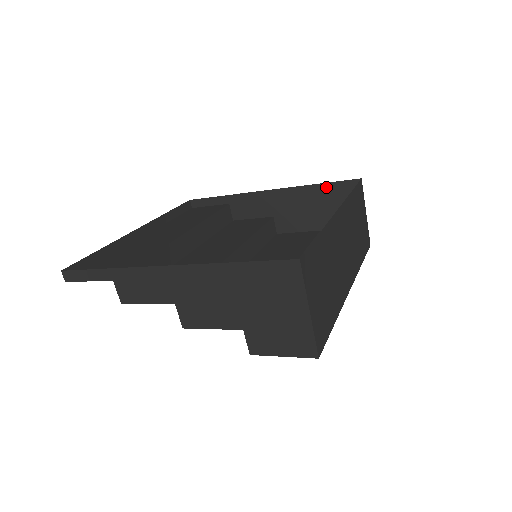
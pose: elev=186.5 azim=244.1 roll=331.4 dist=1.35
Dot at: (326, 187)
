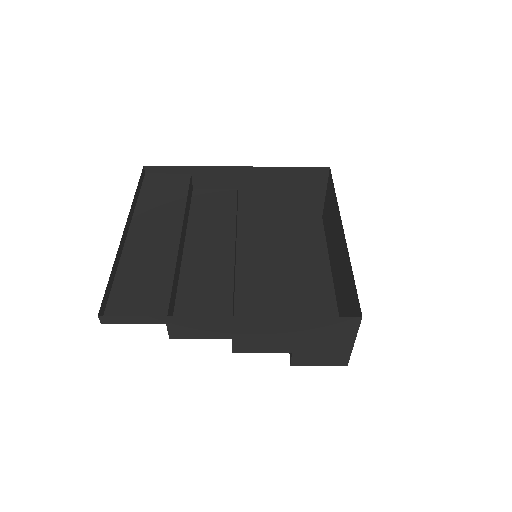
Dot at: (296, 170)
